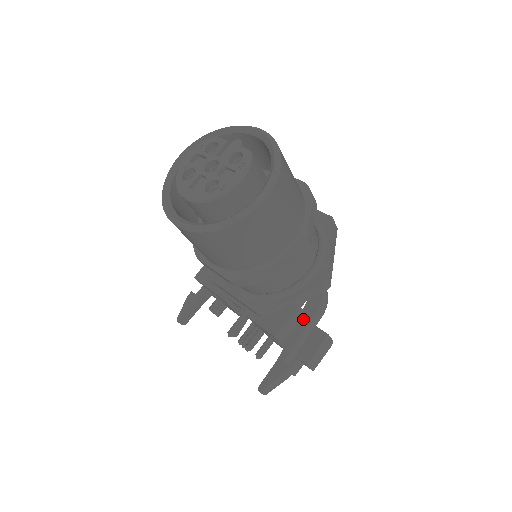
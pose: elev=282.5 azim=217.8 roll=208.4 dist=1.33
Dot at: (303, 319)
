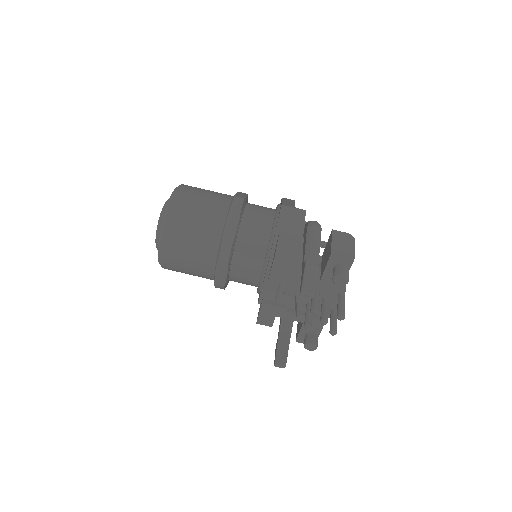
Dot at: (304, 241)
